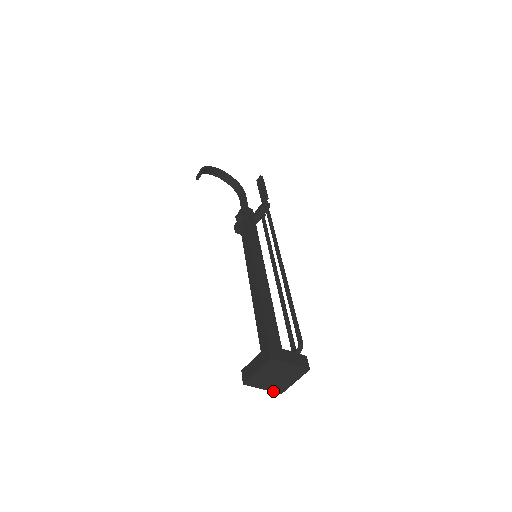
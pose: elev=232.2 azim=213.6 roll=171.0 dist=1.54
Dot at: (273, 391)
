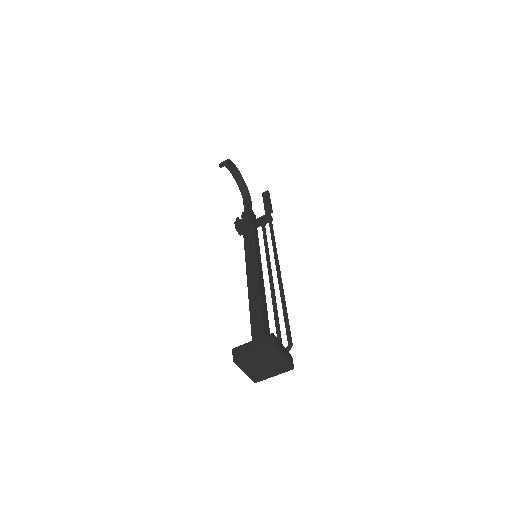
Dot at: (250, 378)
